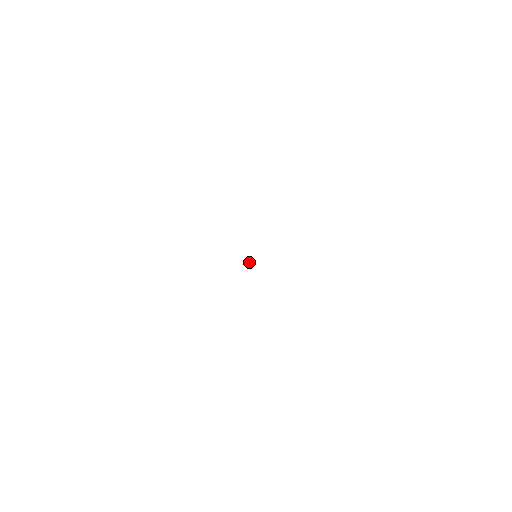
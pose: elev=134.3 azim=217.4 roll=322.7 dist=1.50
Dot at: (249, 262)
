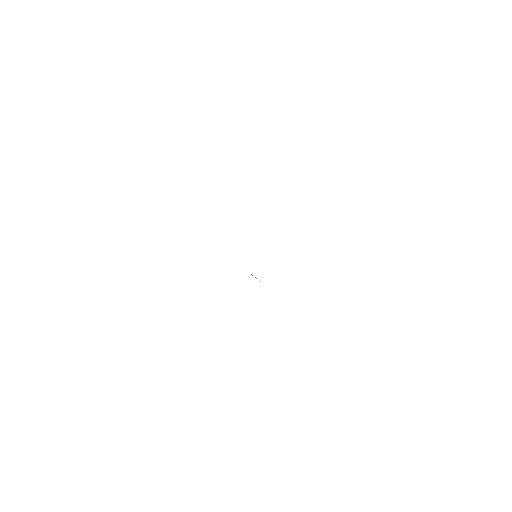
Dot at: occluded
